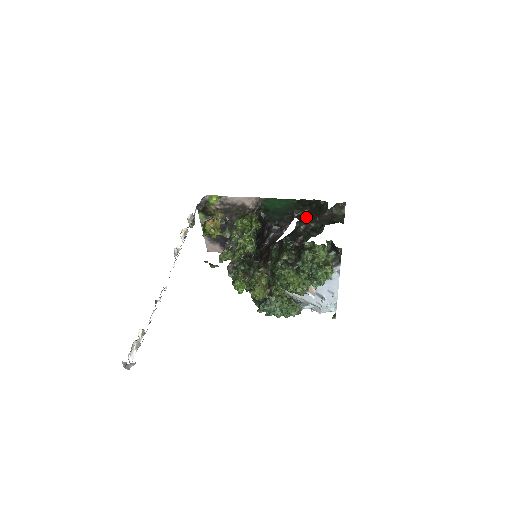
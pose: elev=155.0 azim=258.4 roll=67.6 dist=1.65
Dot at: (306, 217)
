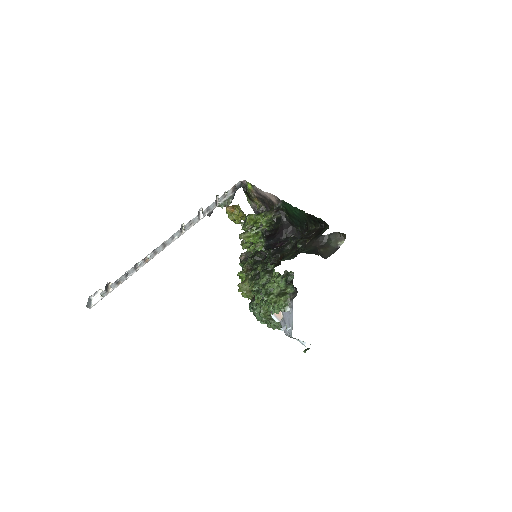
Dot at: (307, 235)
